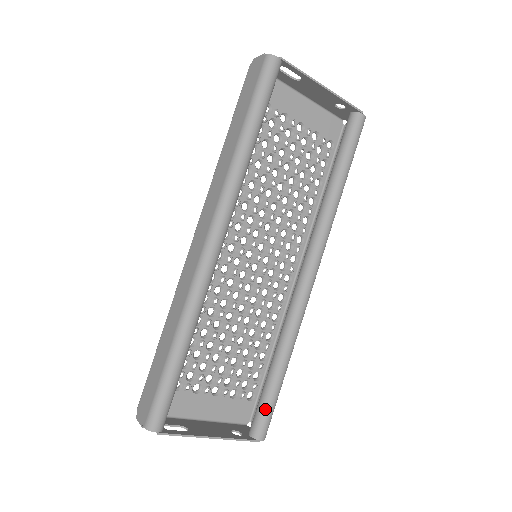
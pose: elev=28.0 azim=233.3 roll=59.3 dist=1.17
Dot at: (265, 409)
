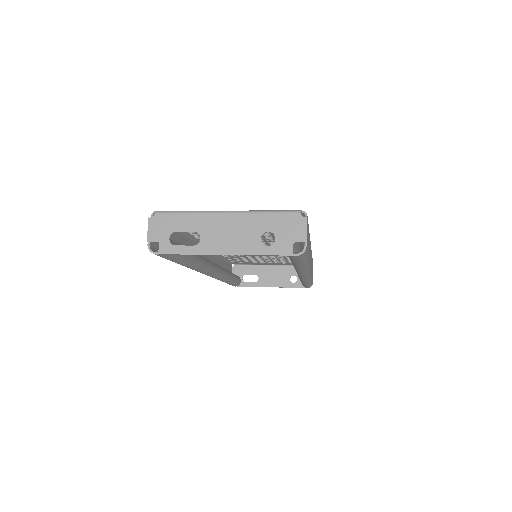
Dot at: (303, 285)
